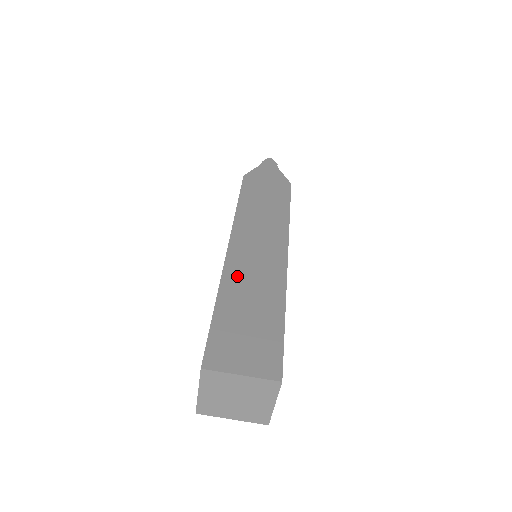
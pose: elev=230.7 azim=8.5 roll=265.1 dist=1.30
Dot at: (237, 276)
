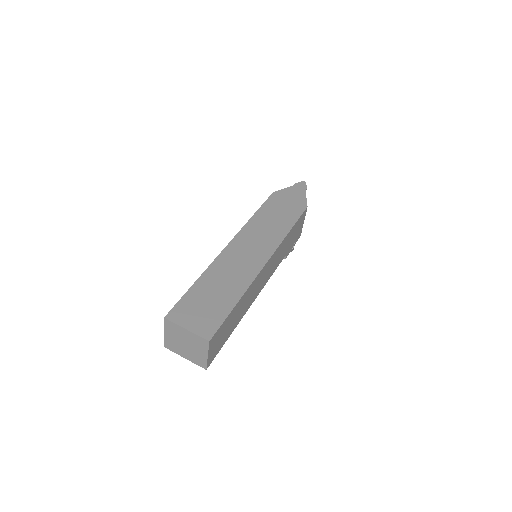
Dot at: (221, 267)
